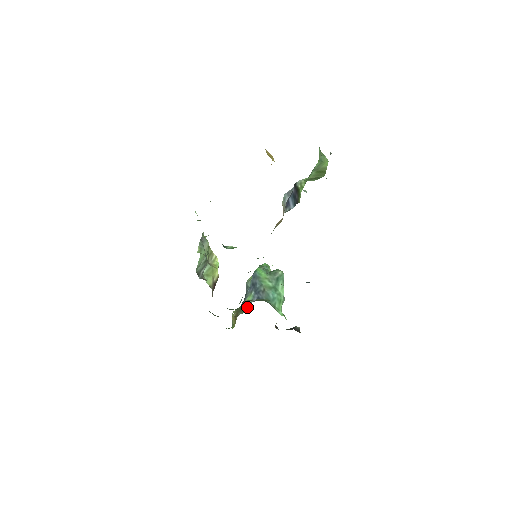
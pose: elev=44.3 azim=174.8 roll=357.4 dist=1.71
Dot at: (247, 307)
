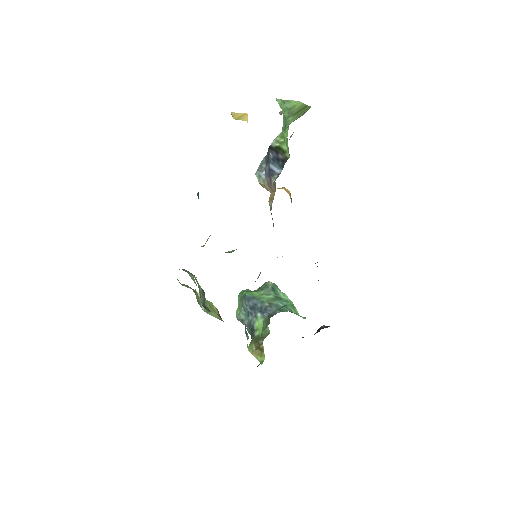
Dot at: (264, 331)
